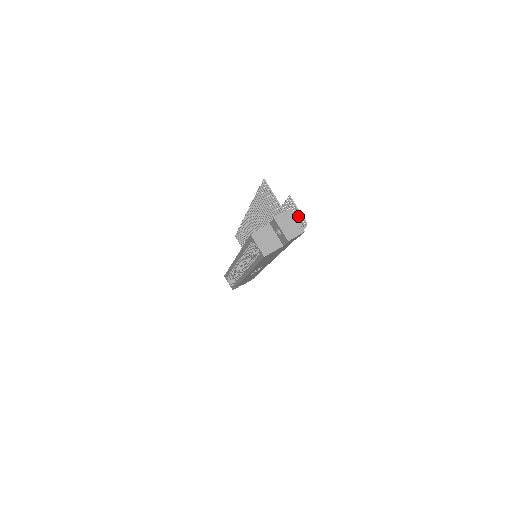
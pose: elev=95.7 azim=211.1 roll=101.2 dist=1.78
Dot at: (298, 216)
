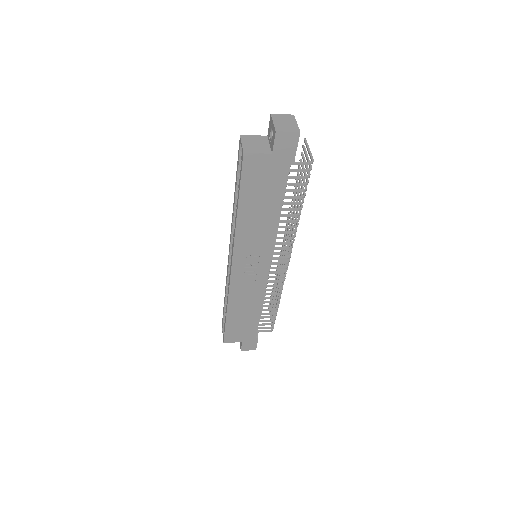
Dot at: (308, 159)
